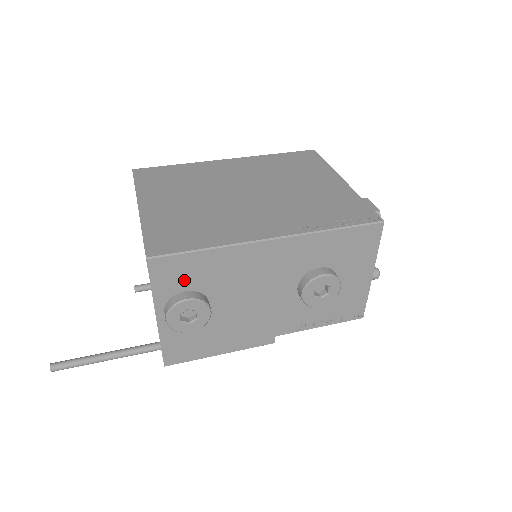
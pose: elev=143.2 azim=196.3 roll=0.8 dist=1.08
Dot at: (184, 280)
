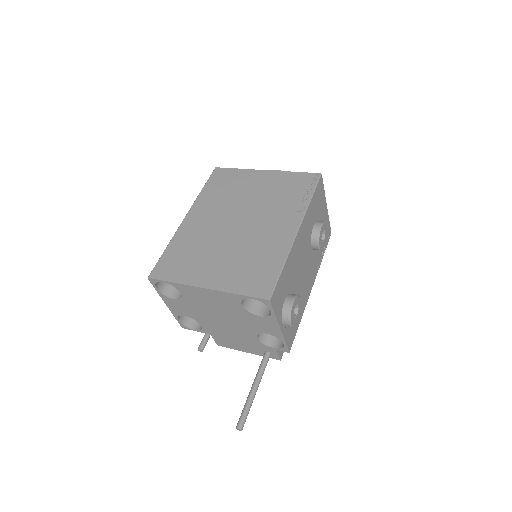
Dot at: (282, 295)
